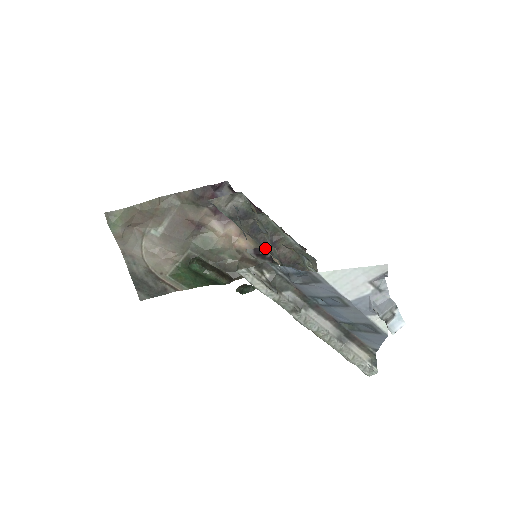
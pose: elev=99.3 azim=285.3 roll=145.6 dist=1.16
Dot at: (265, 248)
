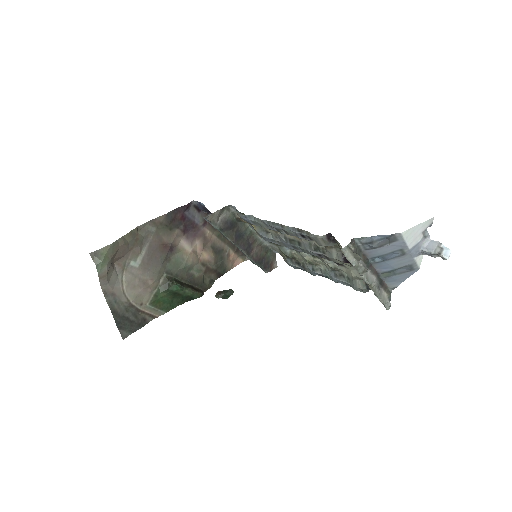
Dot at: (244, 251)
